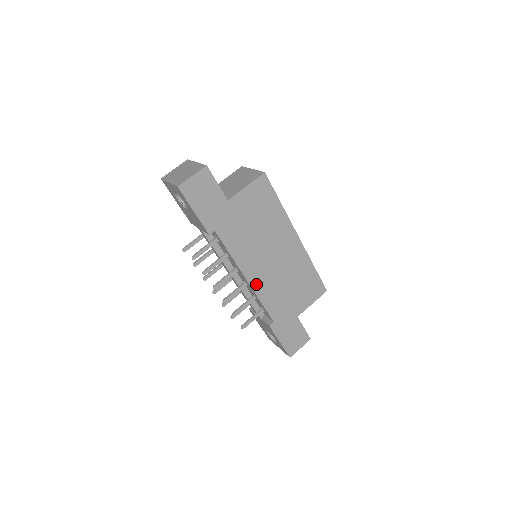
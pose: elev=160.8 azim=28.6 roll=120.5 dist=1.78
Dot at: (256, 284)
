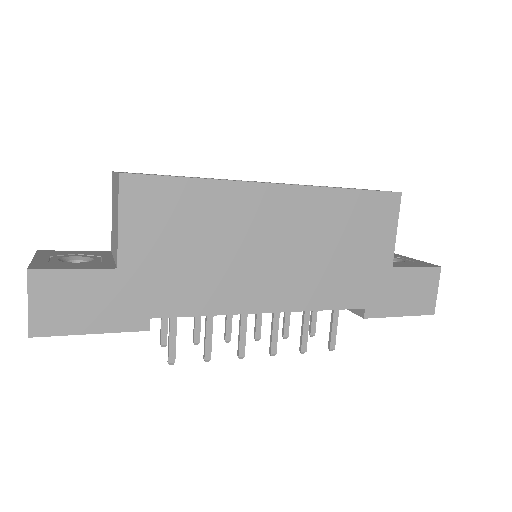
Dot at: (287, 302)
